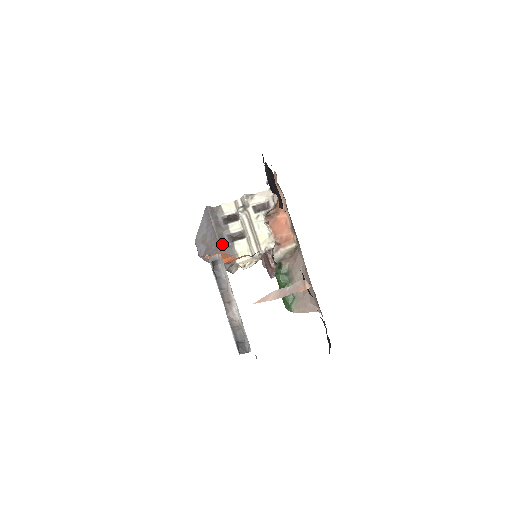
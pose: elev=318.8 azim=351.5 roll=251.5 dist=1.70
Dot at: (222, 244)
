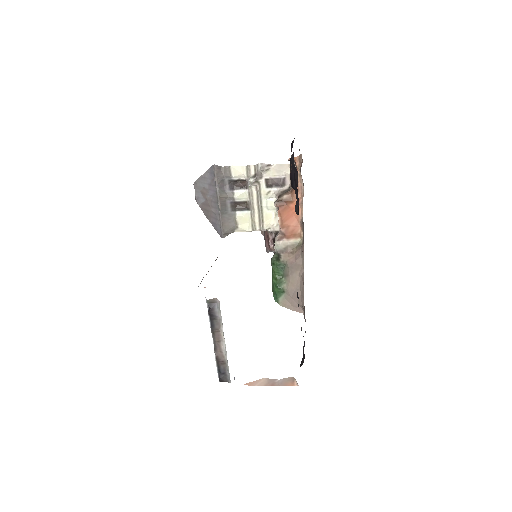
Dot at: (223, 212)
